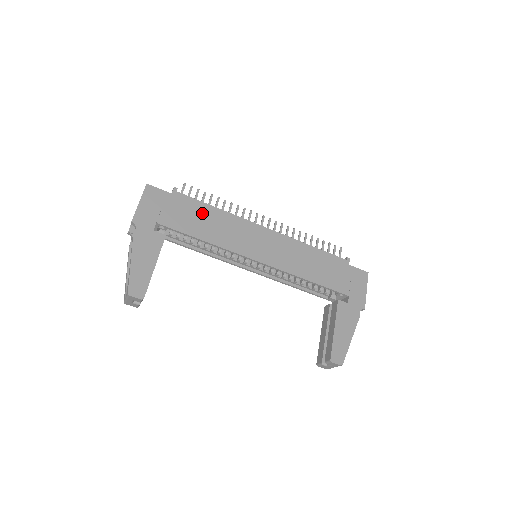
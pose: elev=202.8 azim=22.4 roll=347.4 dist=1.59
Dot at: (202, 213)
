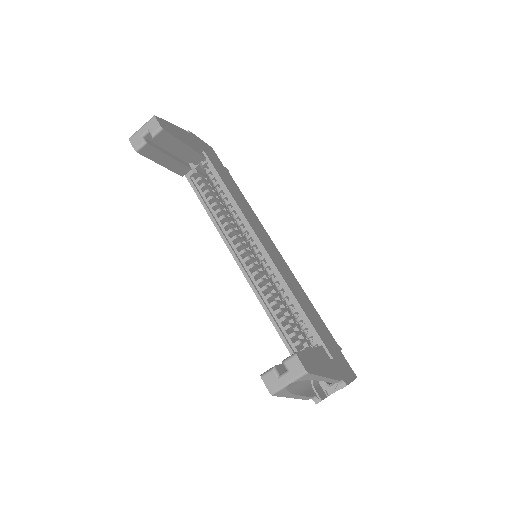
Dot at: (237, 191)
